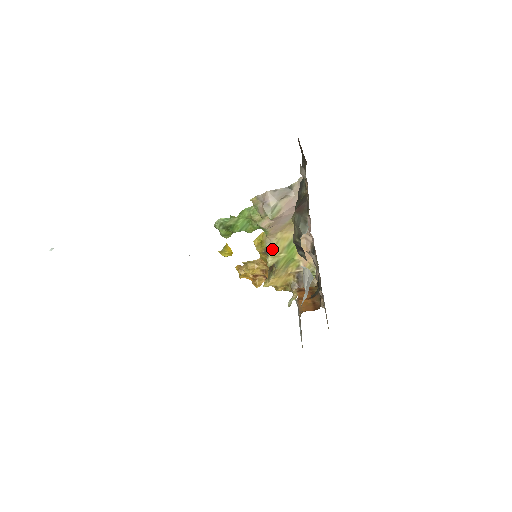
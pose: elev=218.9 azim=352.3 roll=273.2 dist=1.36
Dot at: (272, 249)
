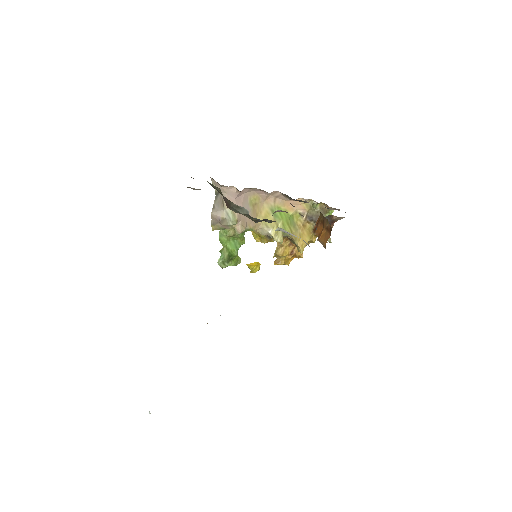
Dot at: (269, 231)
